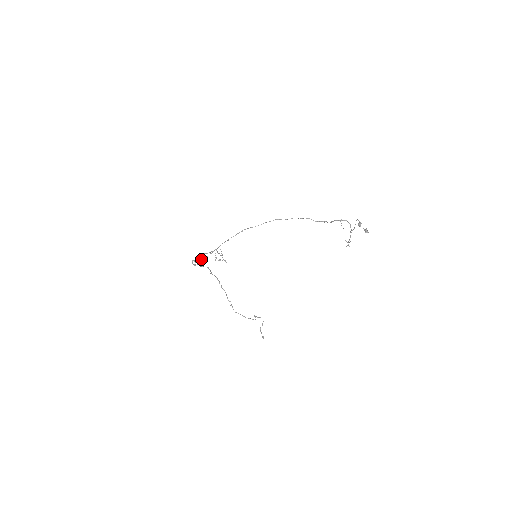
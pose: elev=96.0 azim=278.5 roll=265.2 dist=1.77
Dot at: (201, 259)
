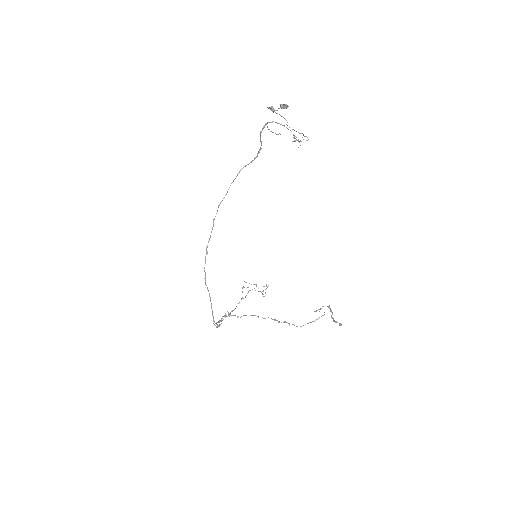
Dot at: (231, 311)
